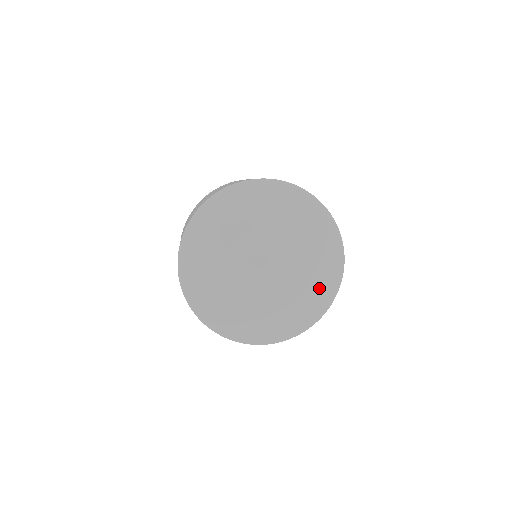
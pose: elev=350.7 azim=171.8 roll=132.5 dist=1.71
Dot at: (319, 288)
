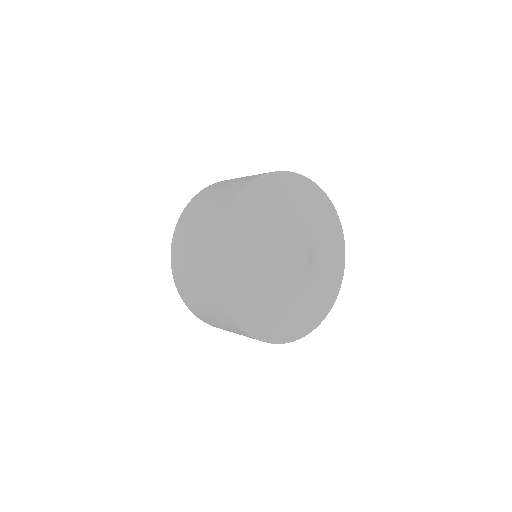
Dot at: (329, 226)
